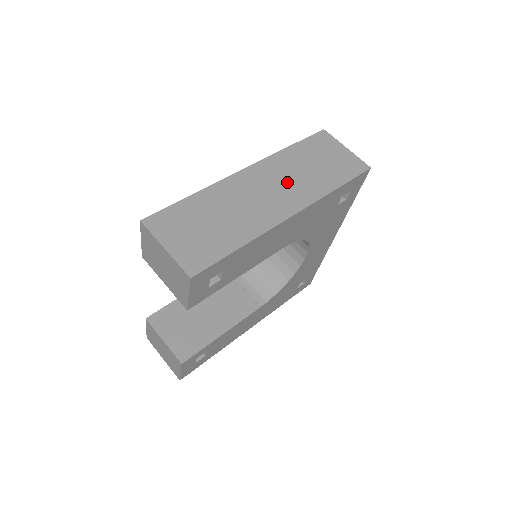
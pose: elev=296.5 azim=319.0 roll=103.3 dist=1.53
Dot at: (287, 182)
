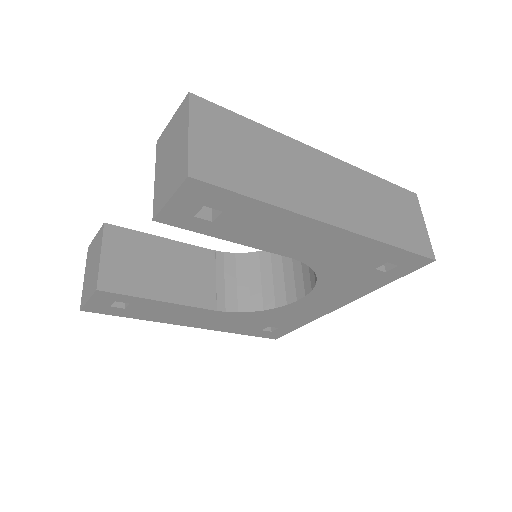
Dot at: (352, 197)
